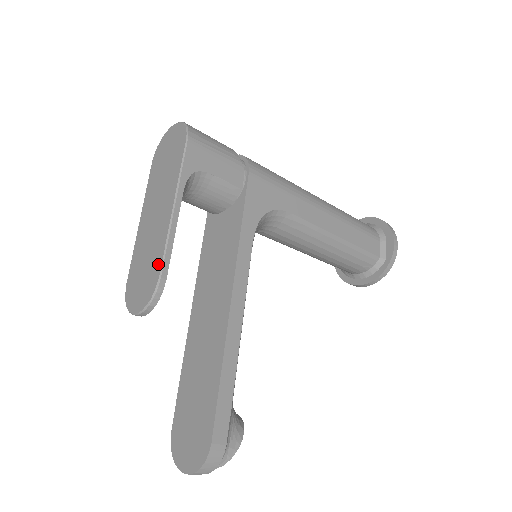
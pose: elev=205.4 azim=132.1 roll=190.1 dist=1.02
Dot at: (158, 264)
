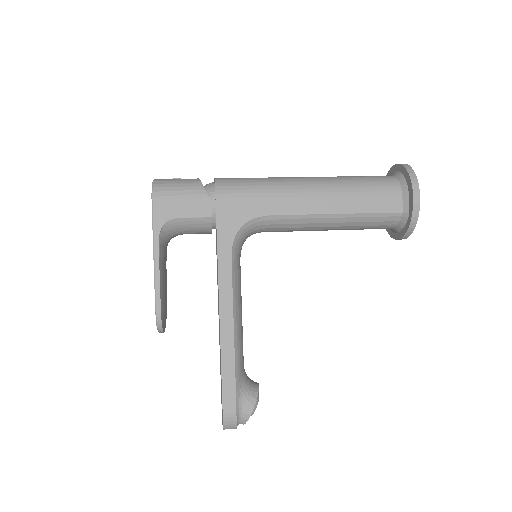
Dot at: (155, 301)
